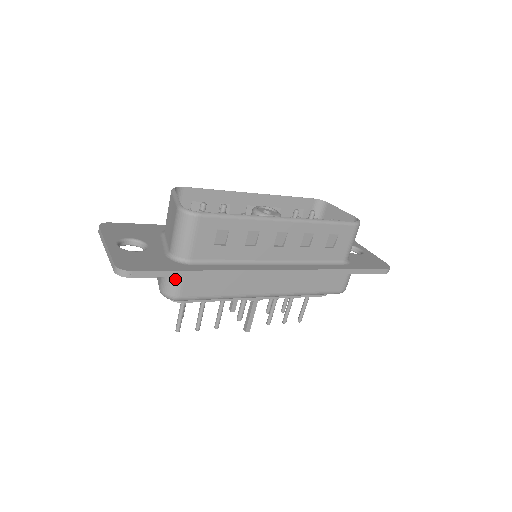
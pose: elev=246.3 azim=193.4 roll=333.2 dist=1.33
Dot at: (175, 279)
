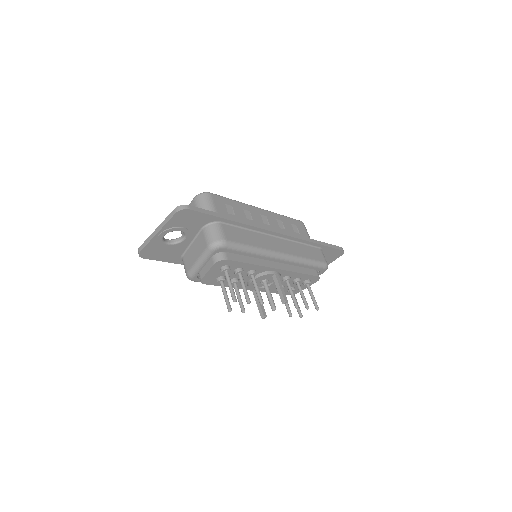
Dot at: (216, 227)
